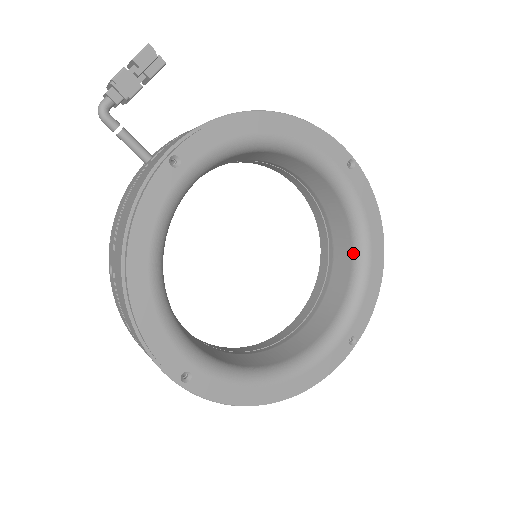
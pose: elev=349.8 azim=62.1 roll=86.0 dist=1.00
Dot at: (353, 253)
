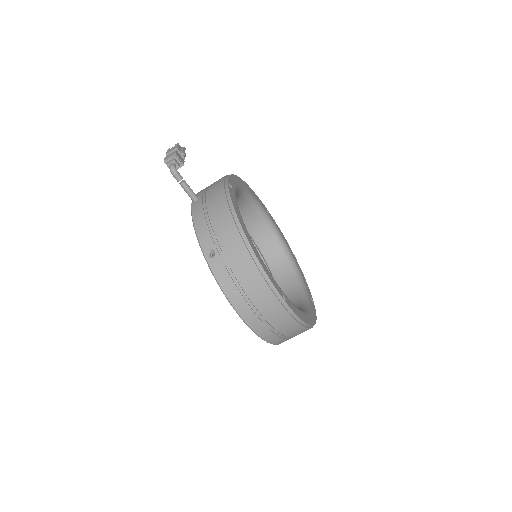
Dot at: (286, 259)
